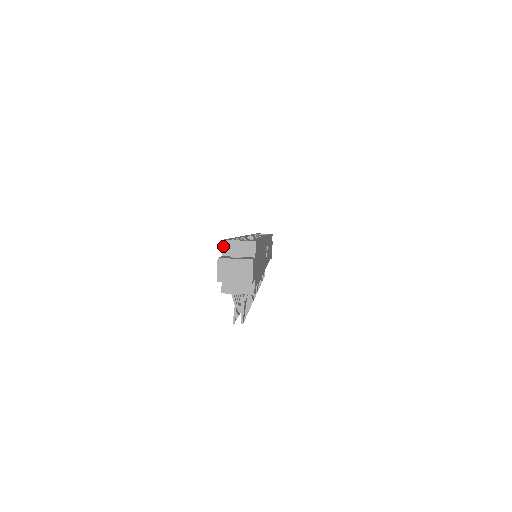
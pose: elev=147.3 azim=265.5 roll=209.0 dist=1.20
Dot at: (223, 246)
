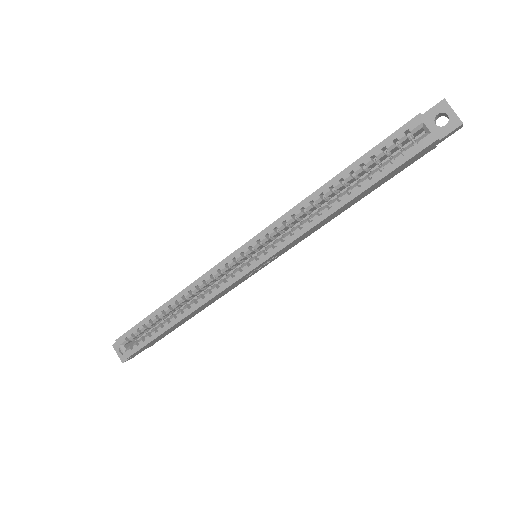
Dot at: (118, 340)
